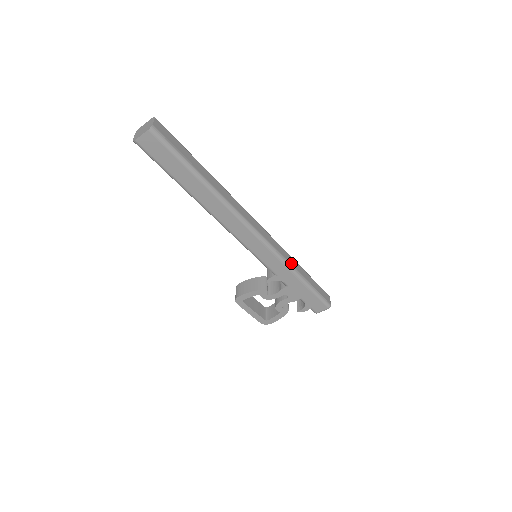
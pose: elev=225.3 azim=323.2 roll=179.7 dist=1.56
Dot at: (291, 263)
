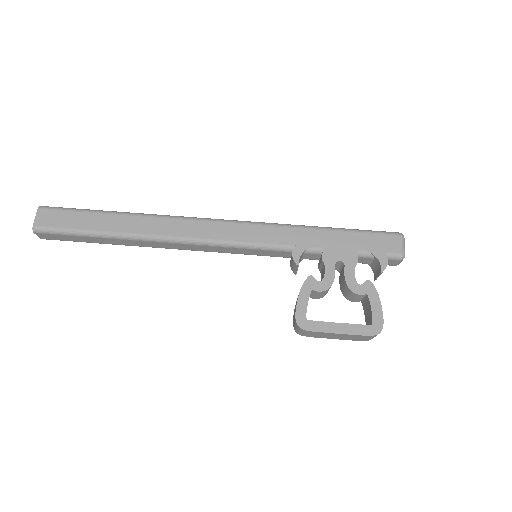
Dot at: occluded
